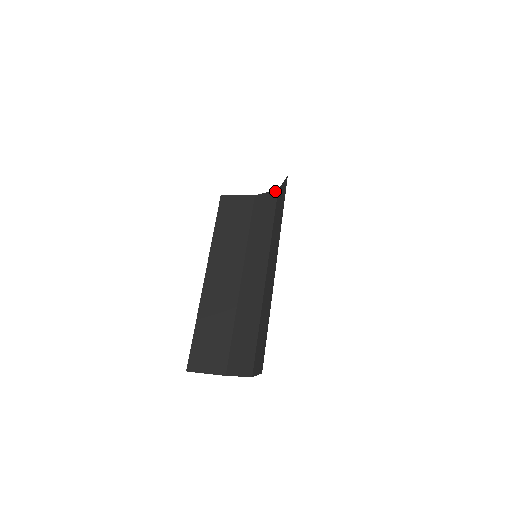
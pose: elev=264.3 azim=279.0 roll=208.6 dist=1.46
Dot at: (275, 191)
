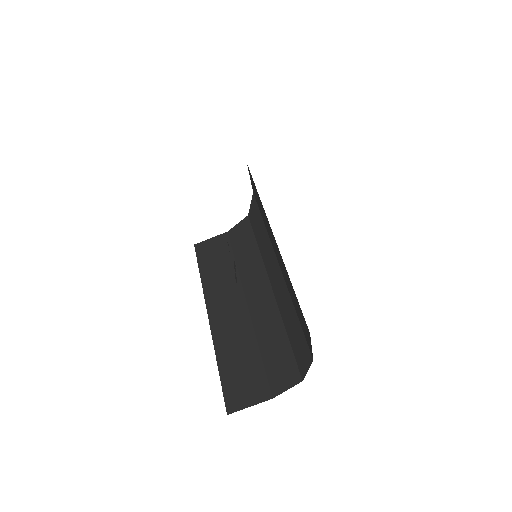
Dot at: (246, 218)
